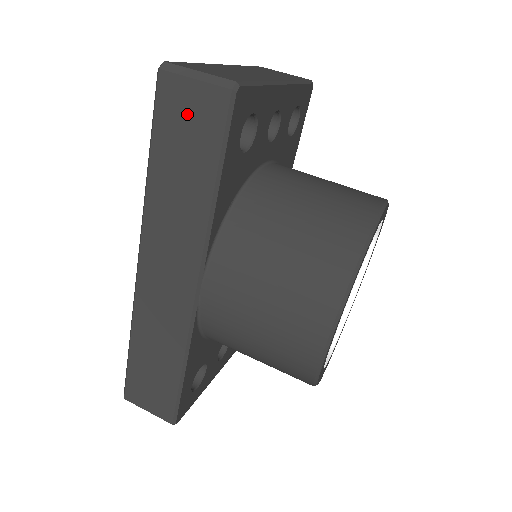
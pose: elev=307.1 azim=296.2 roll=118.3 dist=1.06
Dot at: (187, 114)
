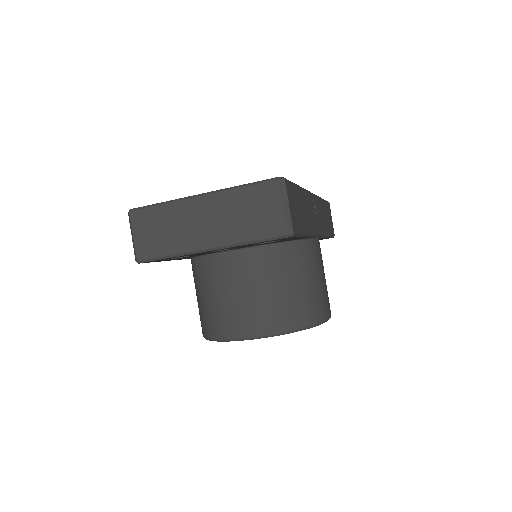
Dot at: occluded
